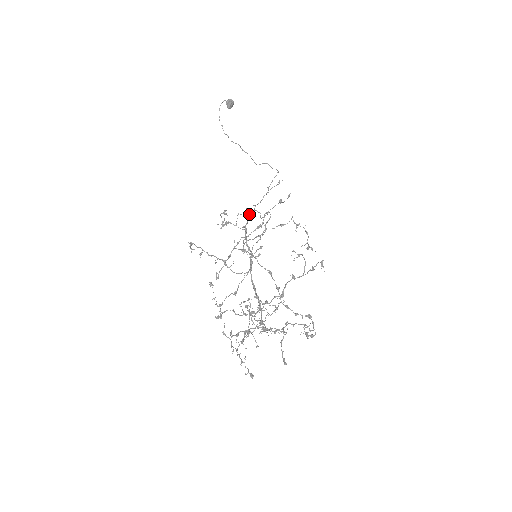
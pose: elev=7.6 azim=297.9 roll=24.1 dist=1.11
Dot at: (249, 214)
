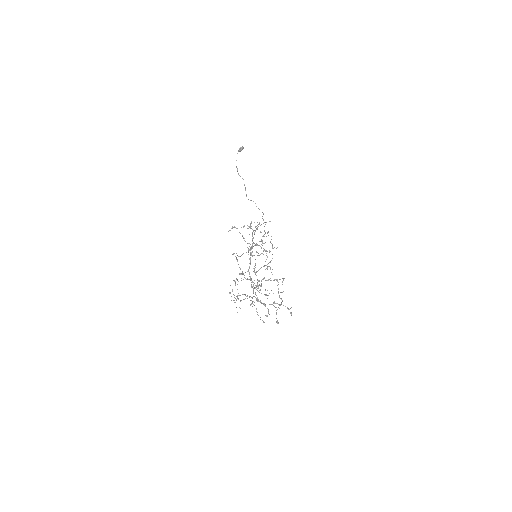
Dot at: (256, 229)
